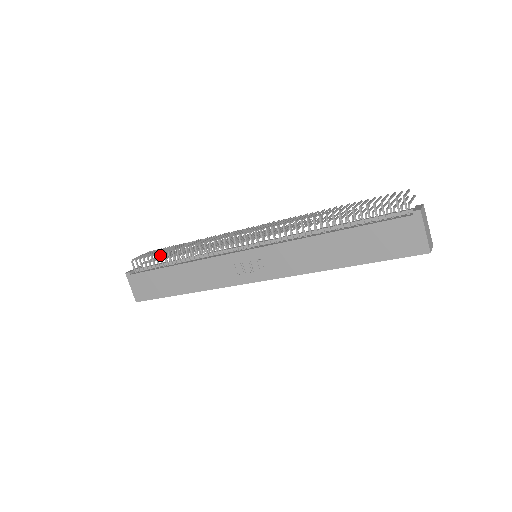
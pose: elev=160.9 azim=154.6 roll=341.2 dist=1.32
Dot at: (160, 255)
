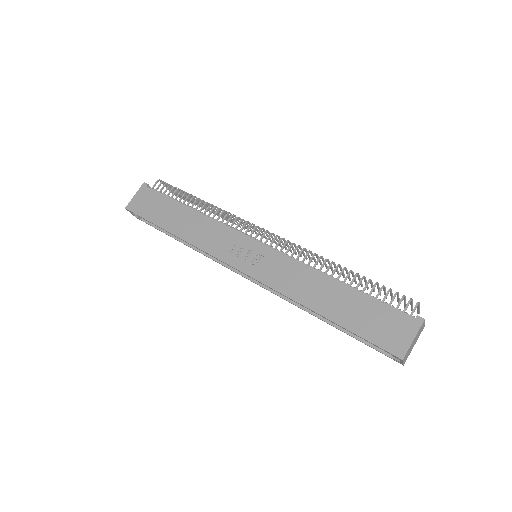
Dot at: (185, 193)
